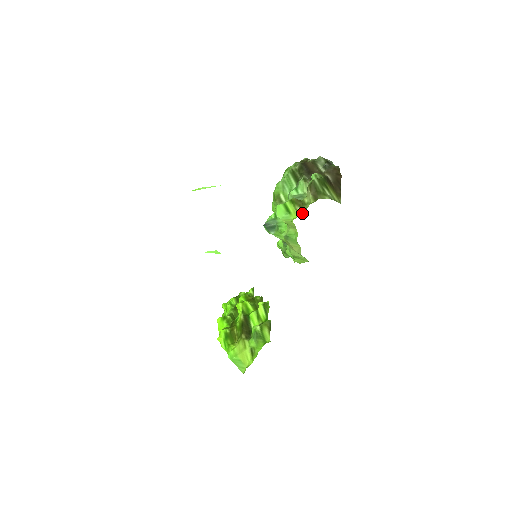
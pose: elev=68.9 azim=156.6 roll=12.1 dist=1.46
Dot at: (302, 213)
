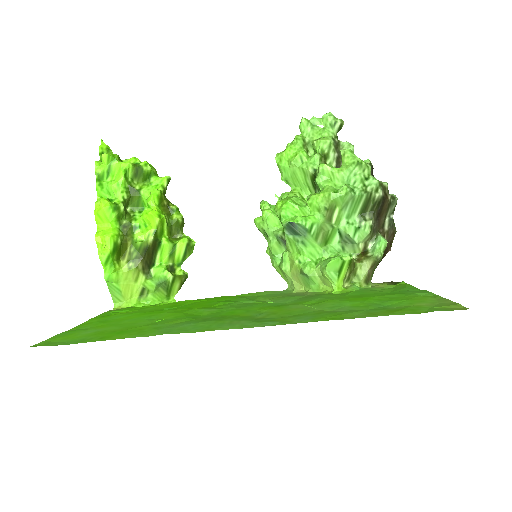
Dot at: (346, 283)
